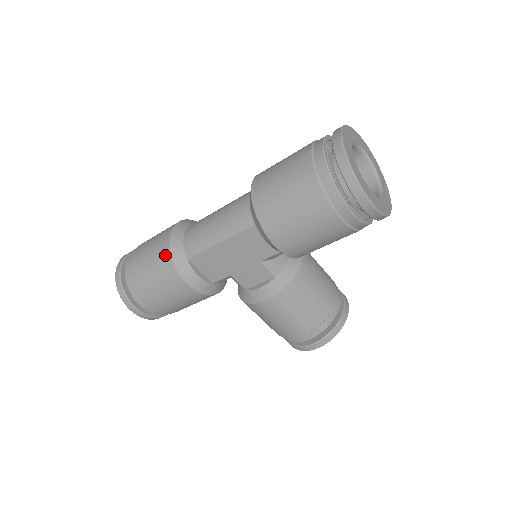
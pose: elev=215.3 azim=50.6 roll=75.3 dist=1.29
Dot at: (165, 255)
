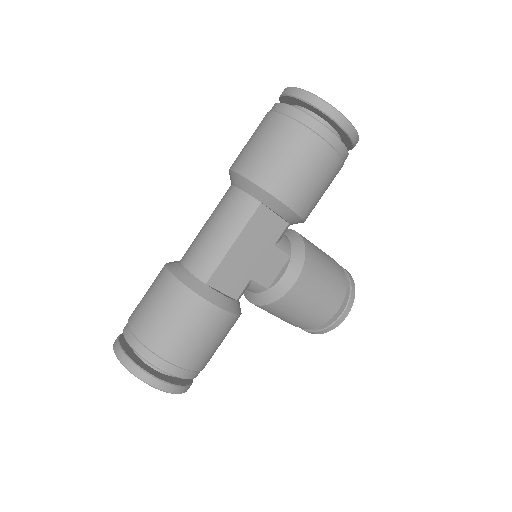
Dot at: (181, 293)
